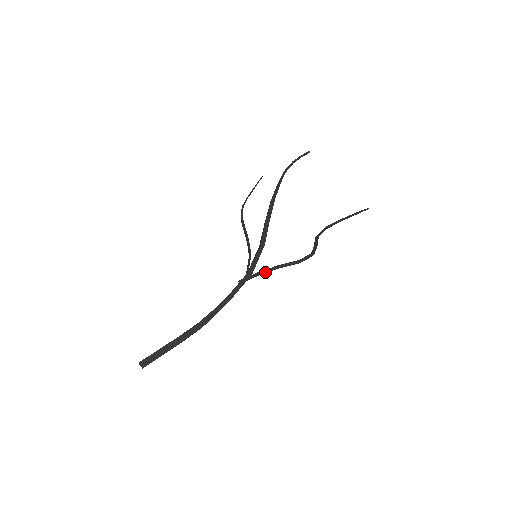
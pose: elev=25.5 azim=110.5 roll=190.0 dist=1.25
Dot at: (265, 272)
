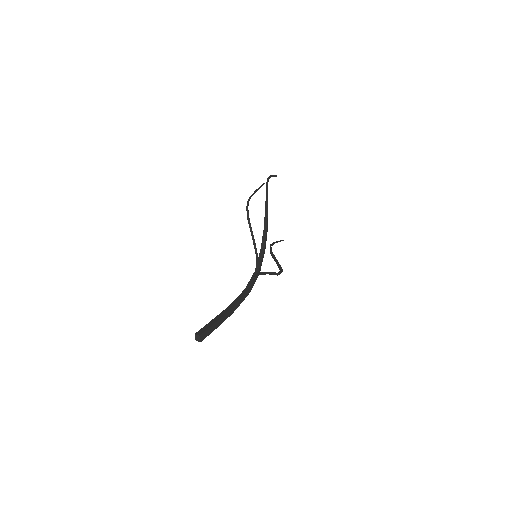
Dot at: (262, 274)
